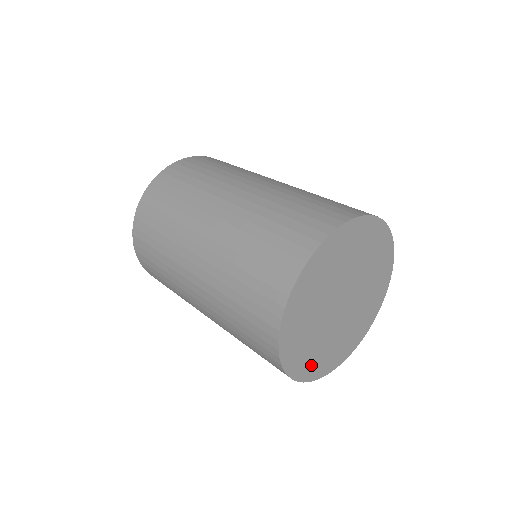
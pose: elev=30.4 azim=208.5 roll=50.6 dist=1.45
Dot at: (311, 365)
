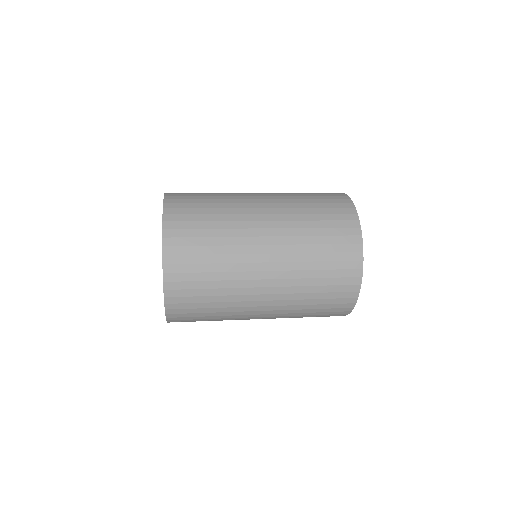
Dot at: occluded
